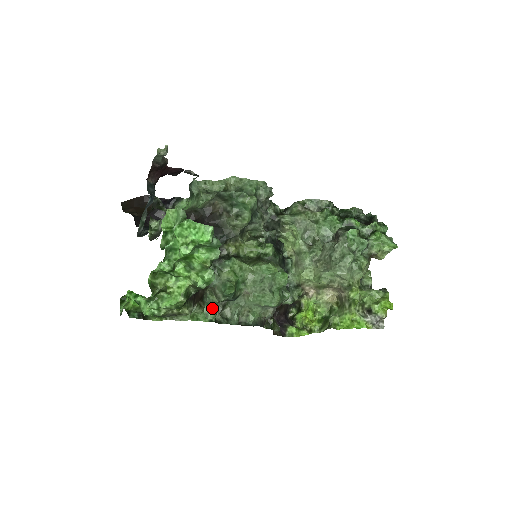
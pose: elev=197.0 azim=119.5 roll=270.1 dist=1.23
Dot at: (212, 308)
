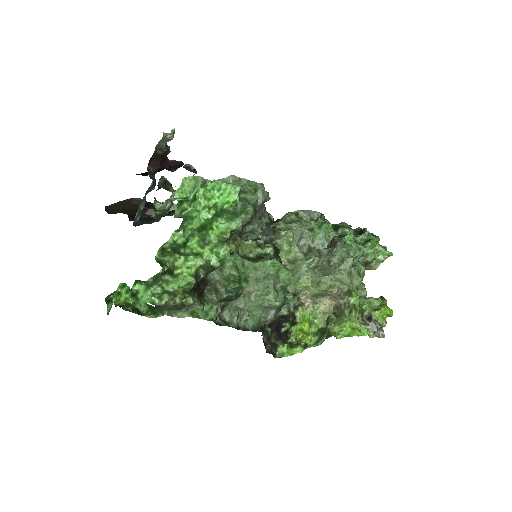
Dot at: (213, 305)
